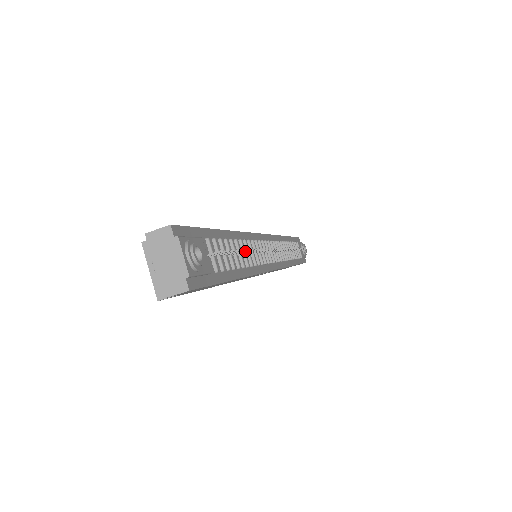
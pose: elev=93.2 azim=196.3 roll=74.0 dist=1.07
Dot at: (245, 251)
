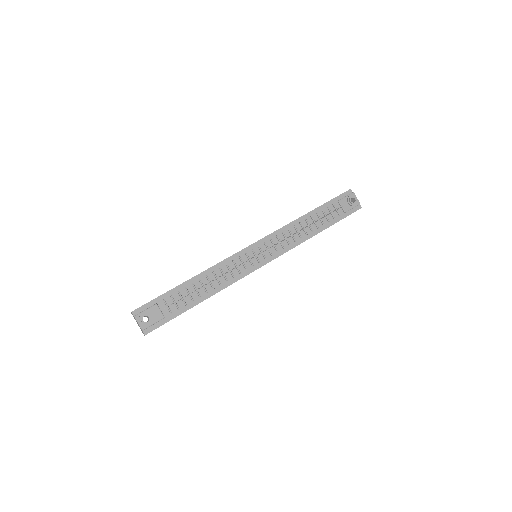
Dot at: occluded
